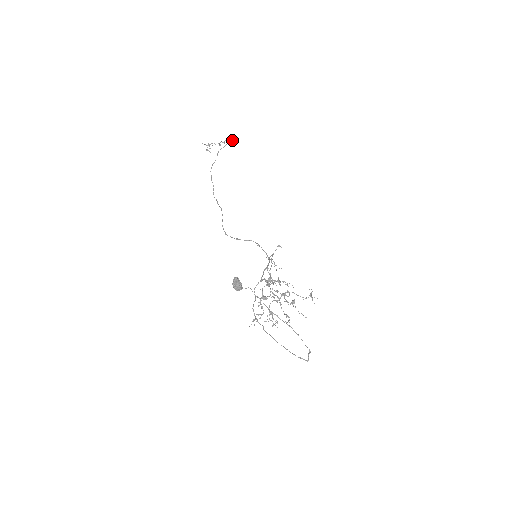
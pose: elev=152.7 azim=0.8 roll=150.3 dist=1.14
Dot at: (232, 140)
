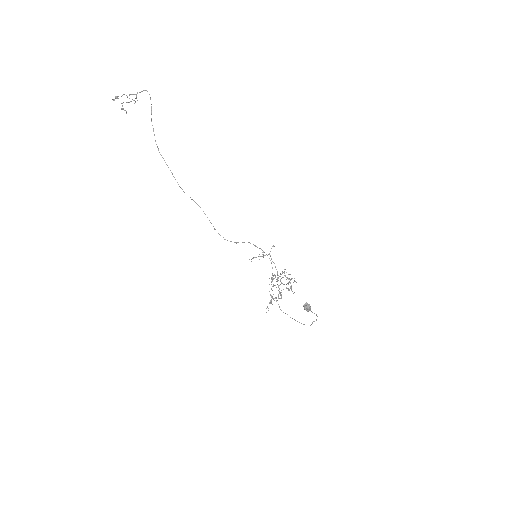
Dot at: (150, 98)
